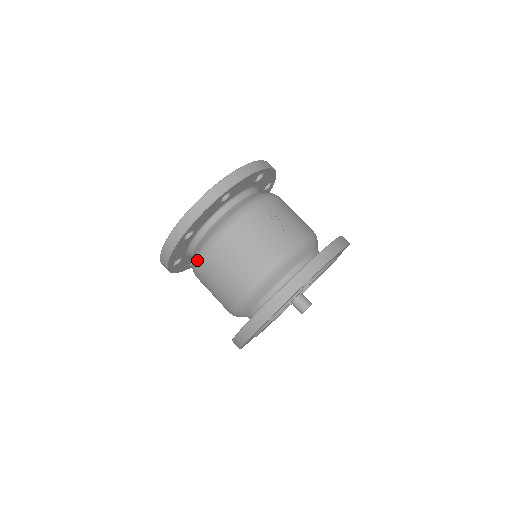
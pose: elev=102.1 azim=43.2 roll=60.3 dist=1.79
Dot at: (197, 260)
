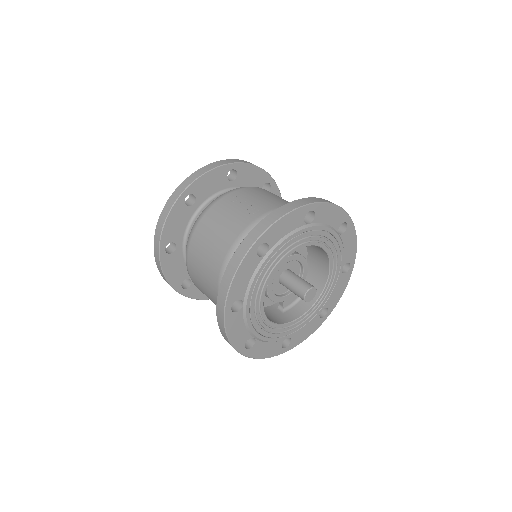
Dot at: occluded
